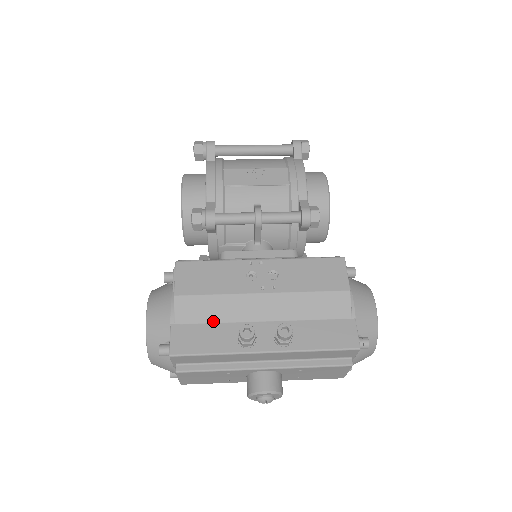
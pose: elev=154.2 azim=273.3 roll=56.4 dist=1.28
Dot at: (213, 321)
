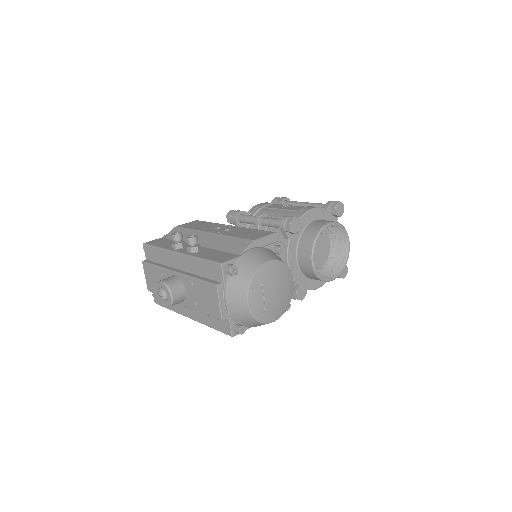
Dot at: occluded
